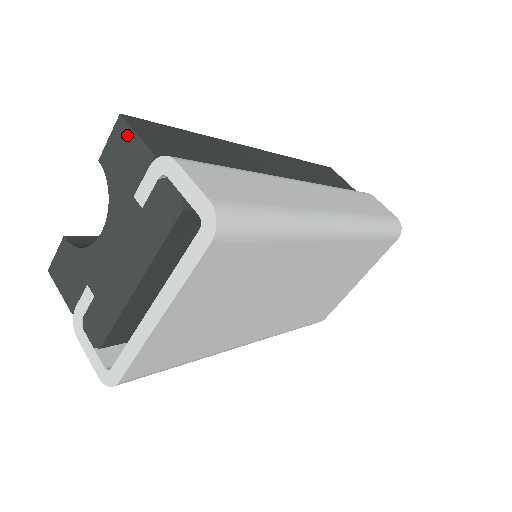
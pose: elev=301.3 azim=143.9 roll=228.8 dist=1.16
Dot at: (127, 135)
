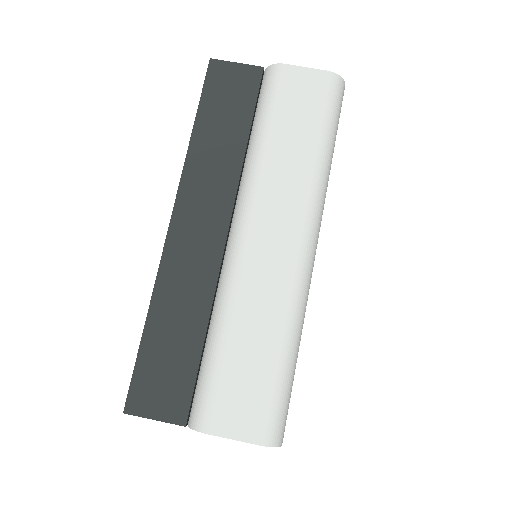
Dot at: (146, 417)
